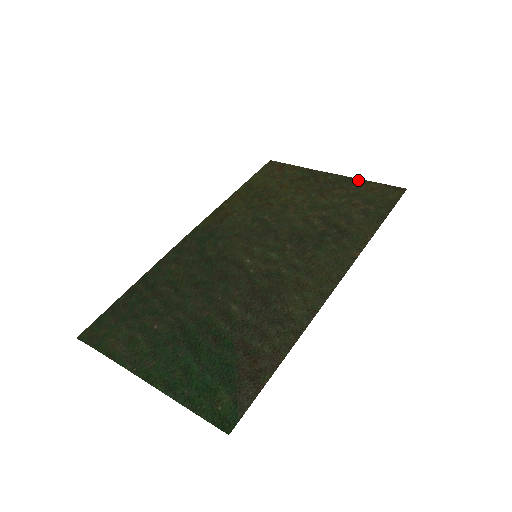
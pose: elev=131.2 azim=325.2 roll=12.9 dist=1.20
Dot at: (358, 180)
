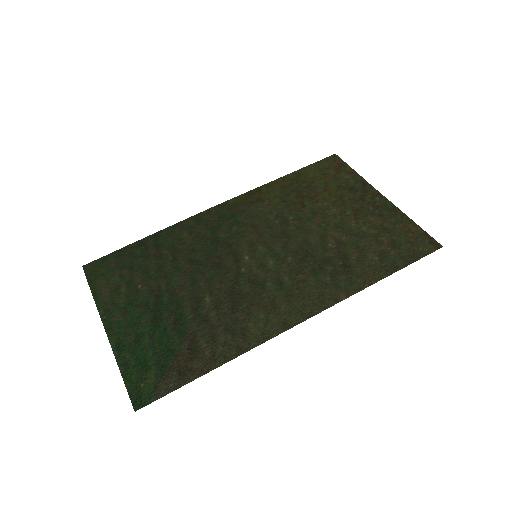
Dot at: (402, 214)
